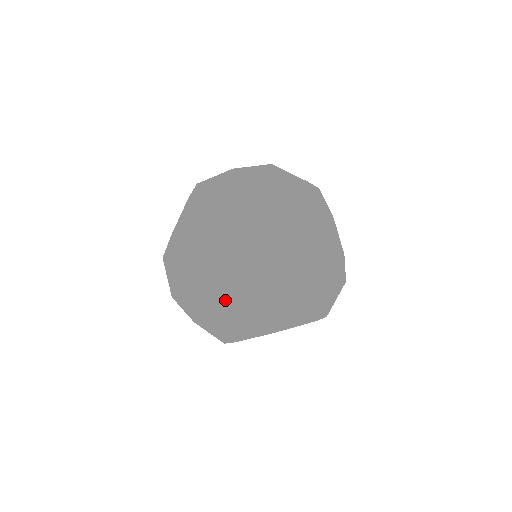
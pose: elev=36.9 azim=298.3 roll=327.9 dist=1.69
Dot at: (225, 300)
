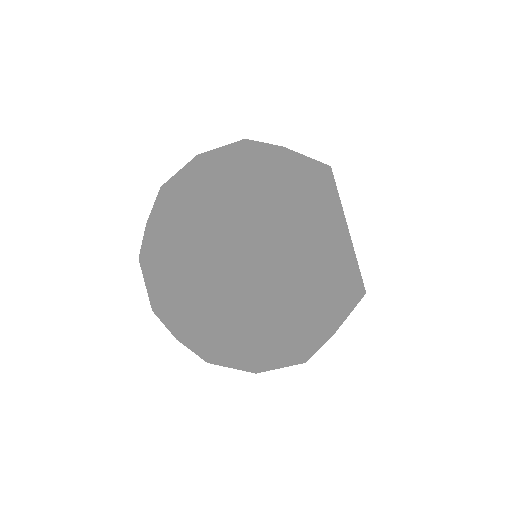
Dot at: (209, 221)
